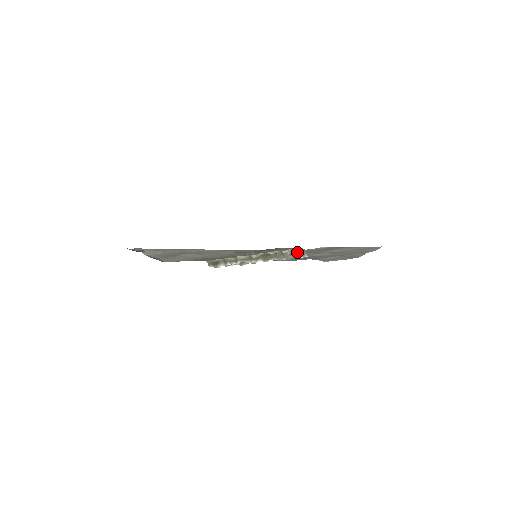
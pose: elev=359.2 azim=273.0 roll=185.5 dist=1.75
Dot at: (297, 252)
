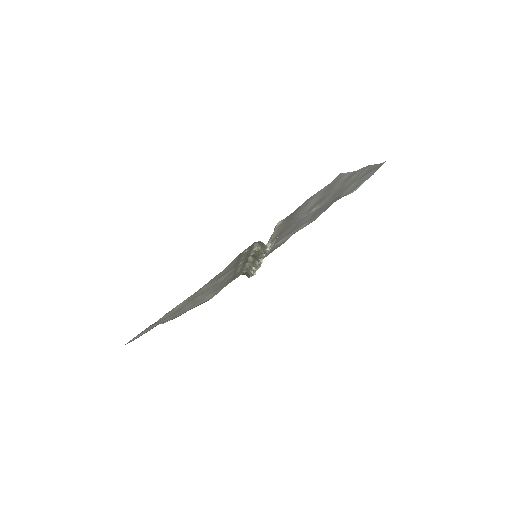
Dot at: occluded
